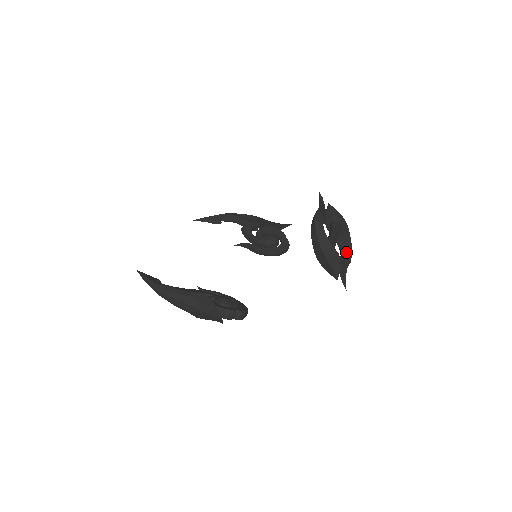
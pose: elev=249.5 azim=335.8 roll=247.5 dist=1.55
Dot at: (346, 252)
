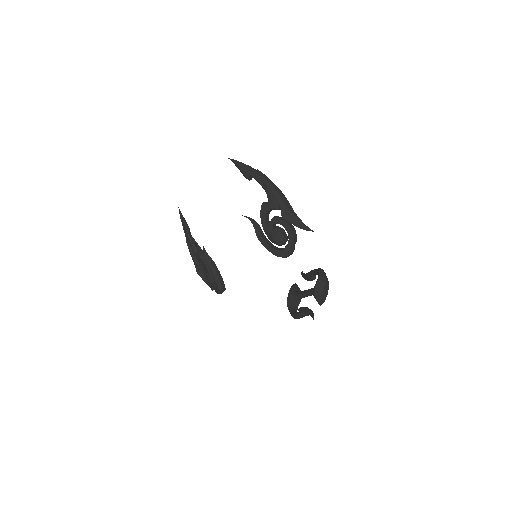
Dot at: occluded
